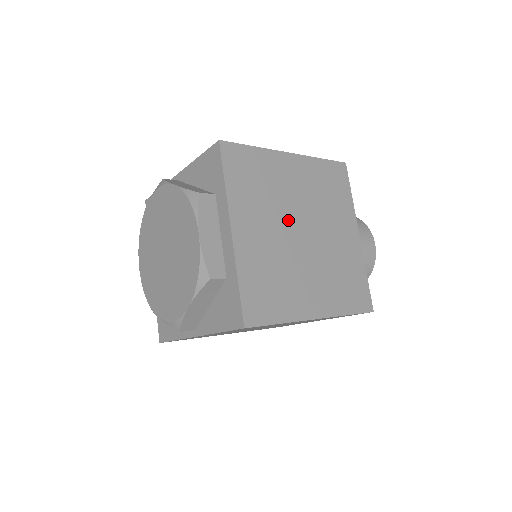
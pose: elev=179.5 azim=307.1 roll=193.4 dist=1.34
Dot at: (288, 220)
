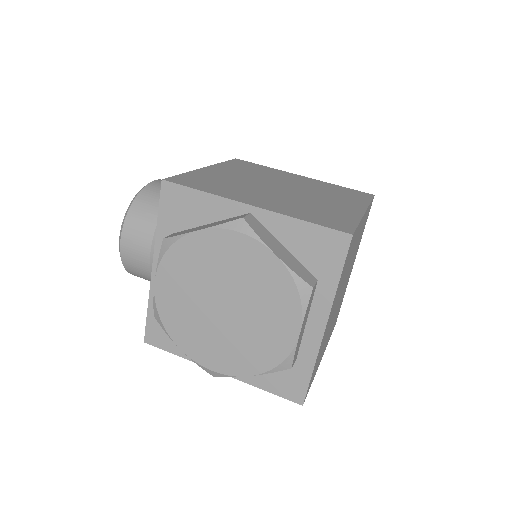
Dot at: occluded
